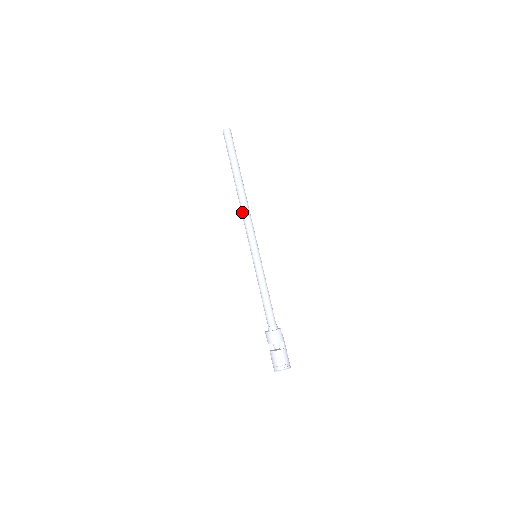
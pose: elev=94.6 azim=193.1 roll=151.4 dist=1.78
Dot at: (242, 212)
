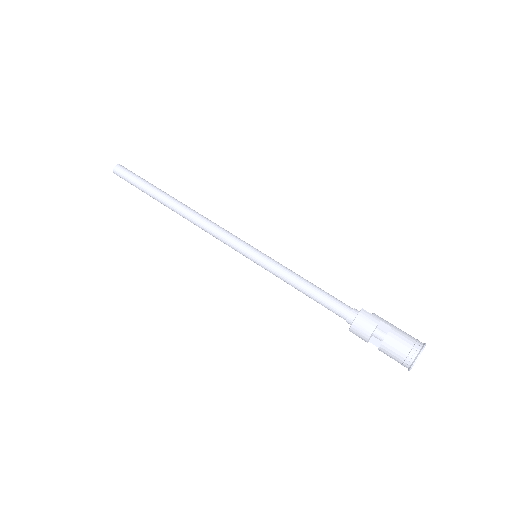
Dot at: (199, 227)
